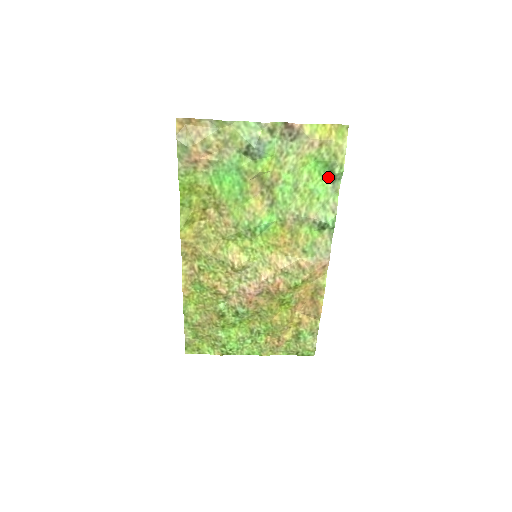
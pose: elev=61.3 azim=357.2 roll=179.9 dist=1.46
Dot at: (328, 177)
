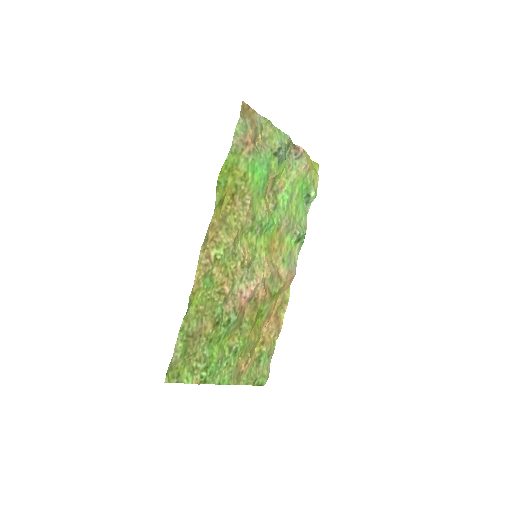
Dot at: (305, 199)
